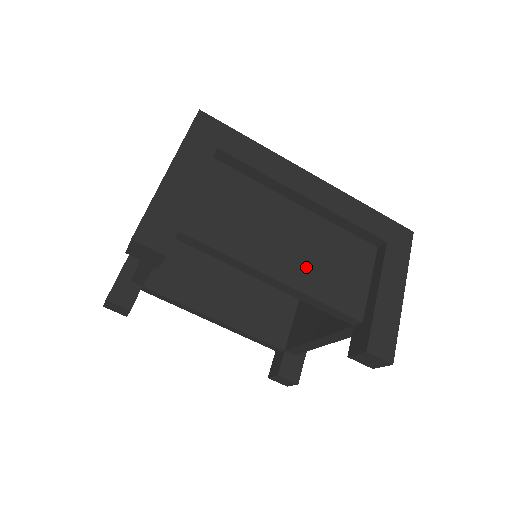
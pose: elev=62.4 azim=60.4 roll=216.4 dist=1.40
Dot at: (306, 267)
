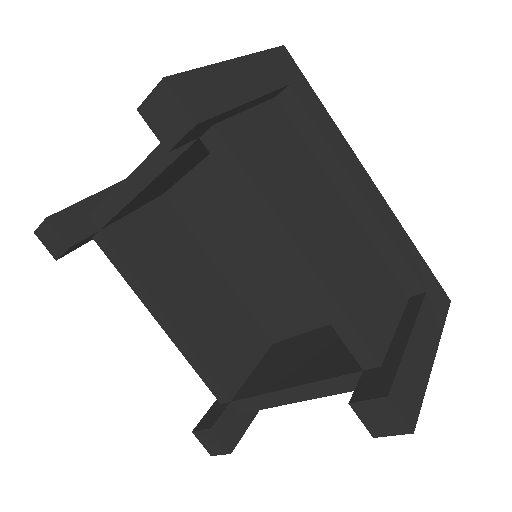
Dot at: (337, 263)
